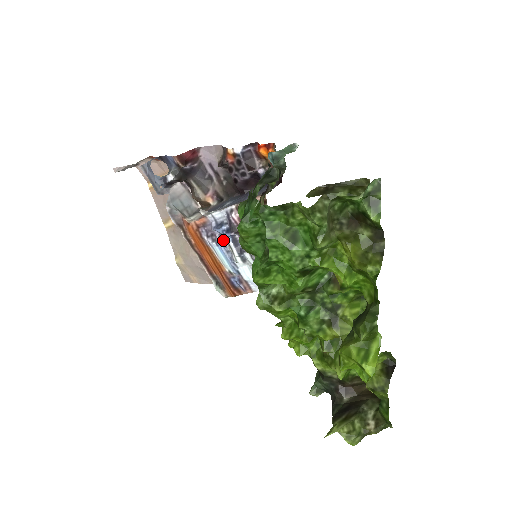
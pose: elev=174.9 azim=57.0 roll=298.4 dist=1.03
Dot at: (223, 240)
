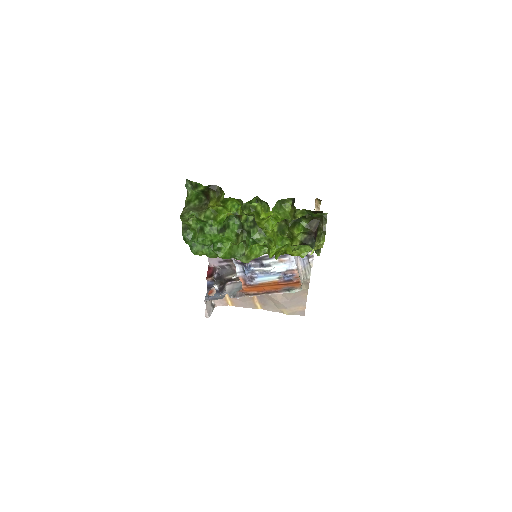
Dot at: (254, 273)
